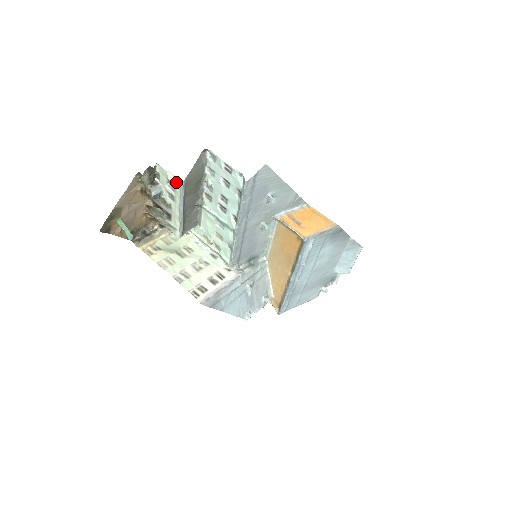
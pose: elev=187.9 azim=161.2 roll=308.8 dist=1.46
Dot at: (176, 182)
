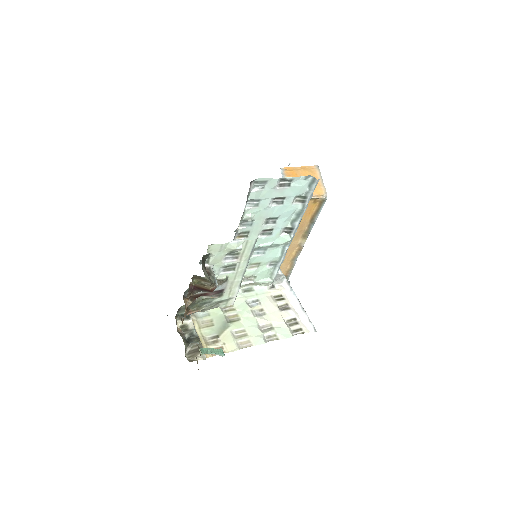
Dot at: (247, 244)
